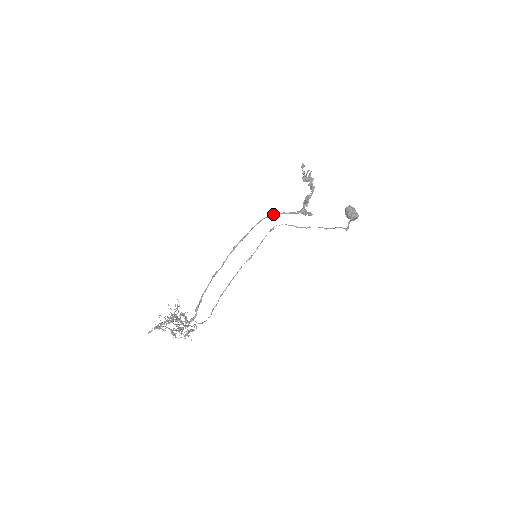
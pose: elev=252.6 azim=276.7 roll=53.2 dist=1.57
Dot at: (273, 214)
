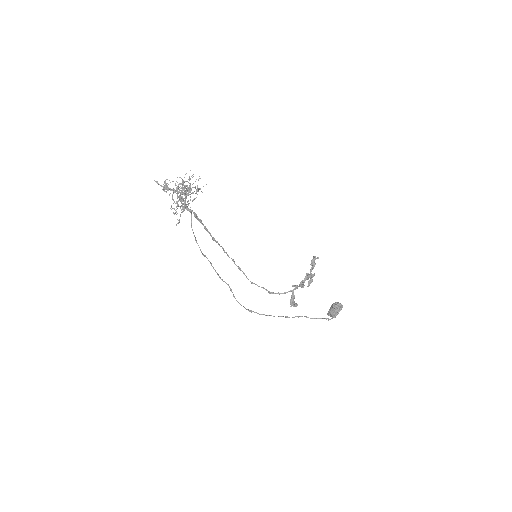
Dot at: (266, 289)
